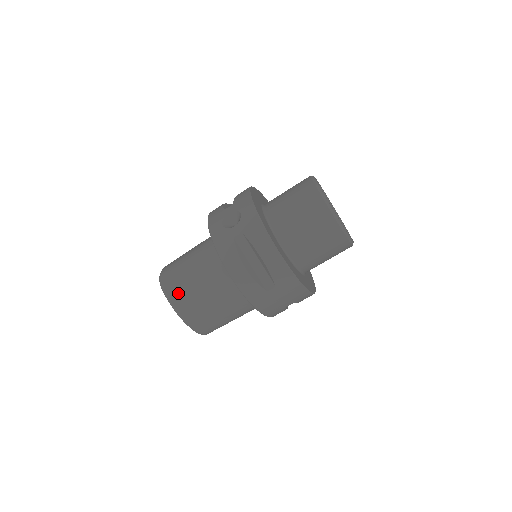
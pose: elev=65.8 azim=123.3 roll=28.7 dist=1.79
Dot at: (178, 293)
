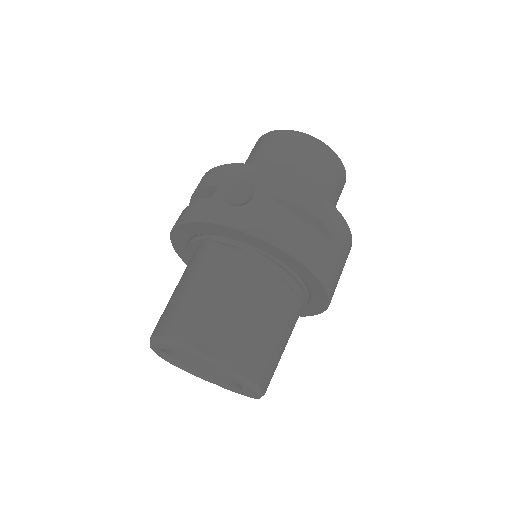
Dot at: (221, 341)
